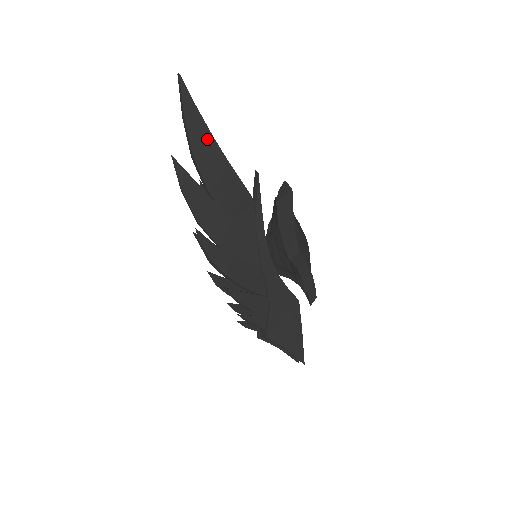
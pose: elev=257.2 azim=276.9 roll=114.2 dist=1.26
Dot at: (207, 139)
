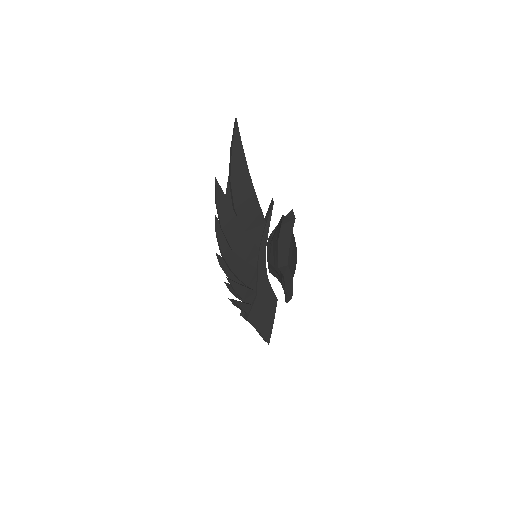
Dot at: (244, 170)
